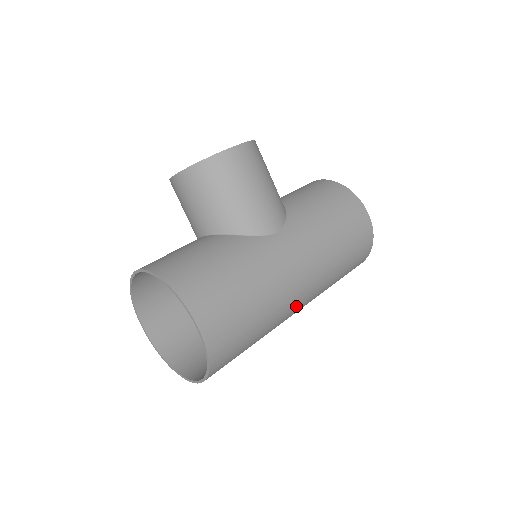
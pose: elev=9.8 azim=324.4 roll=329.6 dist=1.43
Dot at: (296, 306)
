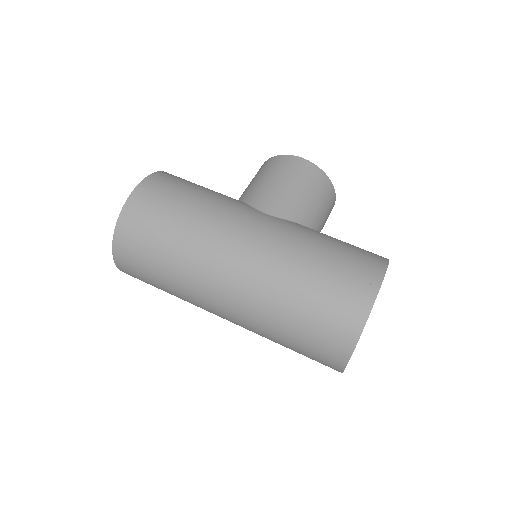
Dot at: (221, 272)
